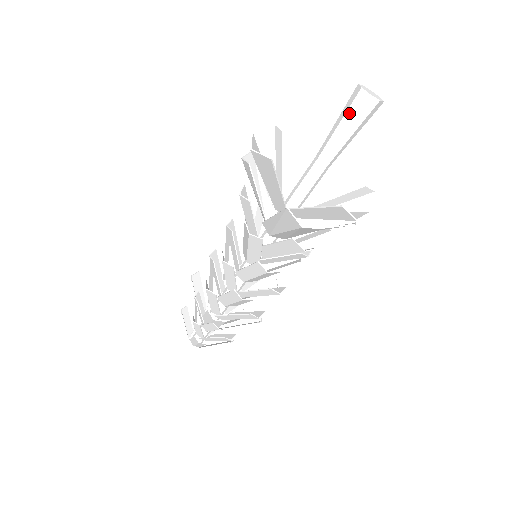
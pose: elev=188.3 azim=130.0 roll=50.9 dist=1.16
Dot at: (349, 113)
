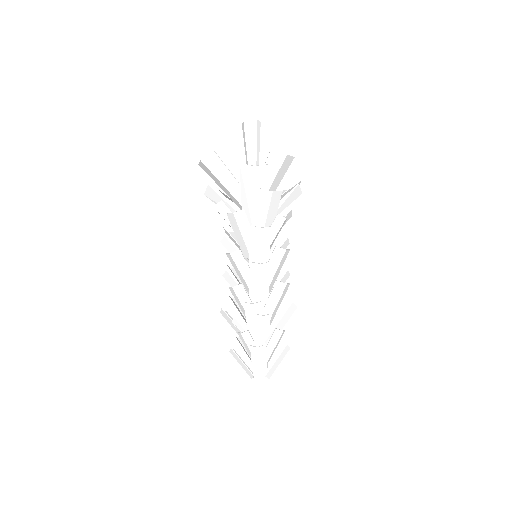
Dot at: (246, 134)
